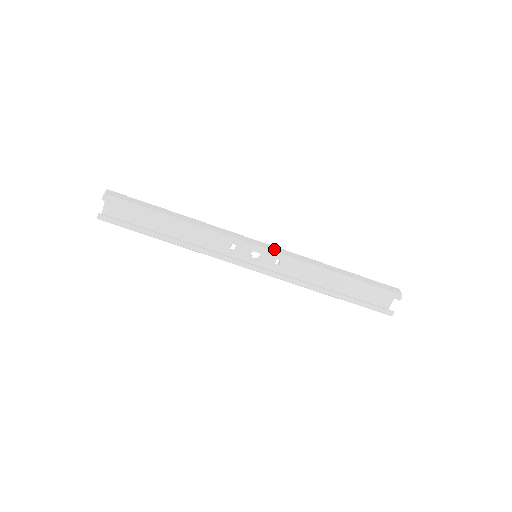
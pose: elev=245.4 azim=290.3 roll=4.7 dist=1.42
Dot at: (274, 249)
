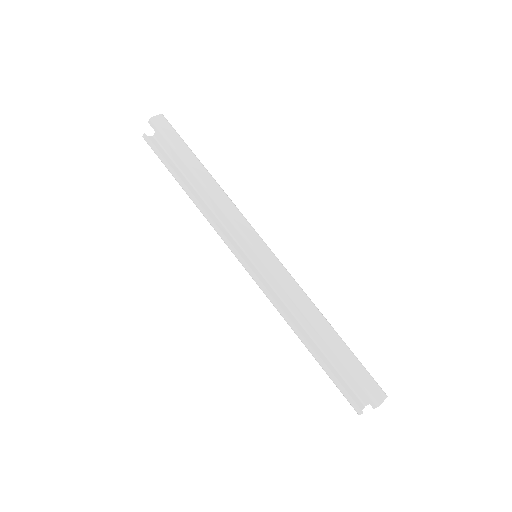
Dot at: (271, 261)
